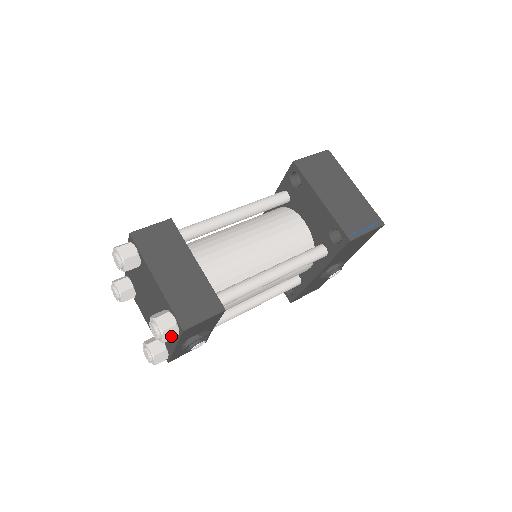
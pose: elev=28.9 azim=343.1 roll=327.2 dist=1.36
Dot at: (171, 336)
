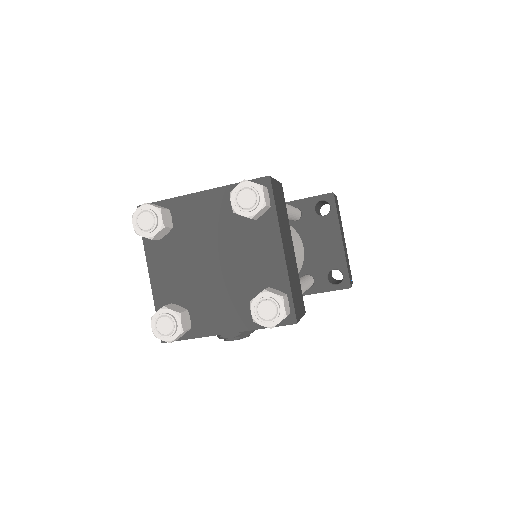
Dot at: occluded
